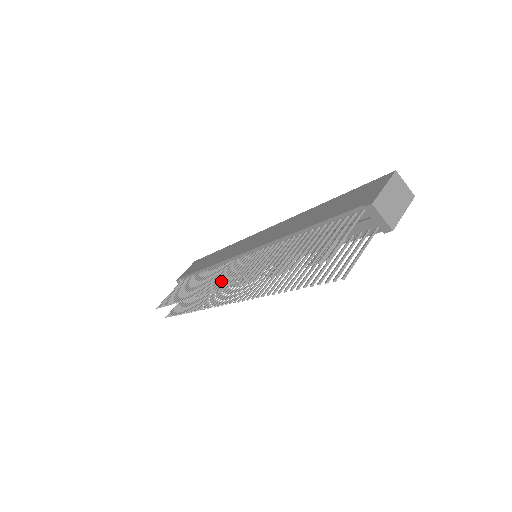
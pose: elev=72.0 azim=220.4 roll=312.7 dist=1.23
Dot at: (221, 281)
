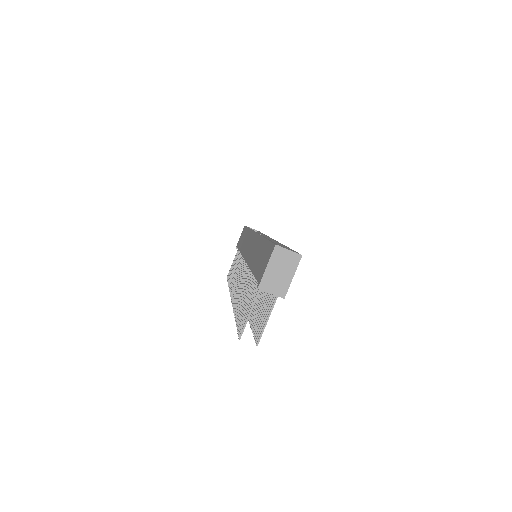
Dot at: occluded
